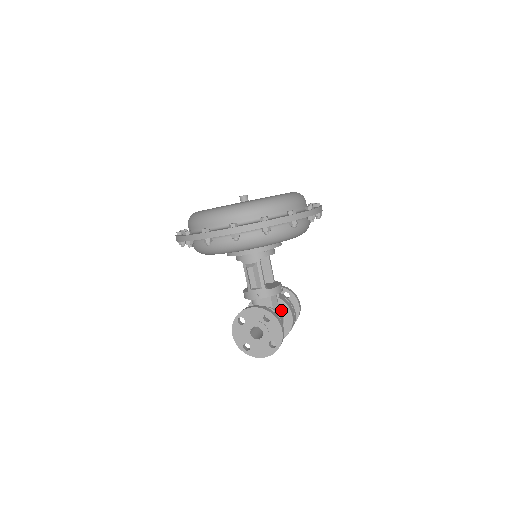
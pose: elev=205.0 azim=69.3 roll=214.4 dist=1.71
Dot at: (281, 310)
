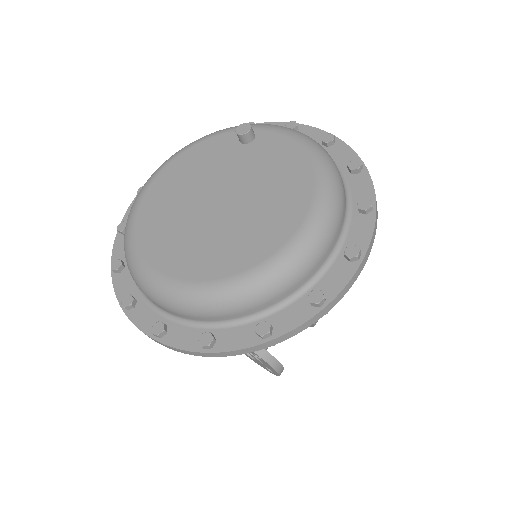
Dot at: occluded
